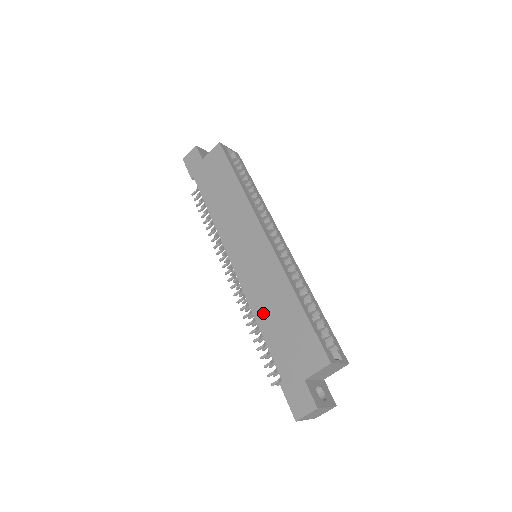
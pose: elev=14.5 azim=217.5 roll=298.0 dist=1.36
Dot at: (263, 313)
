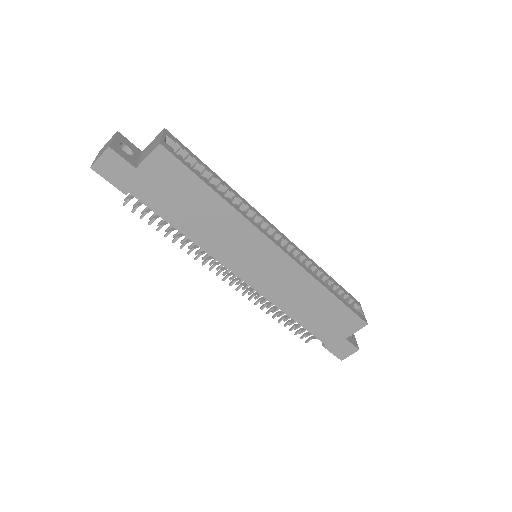
Dot at: (294, 309)
